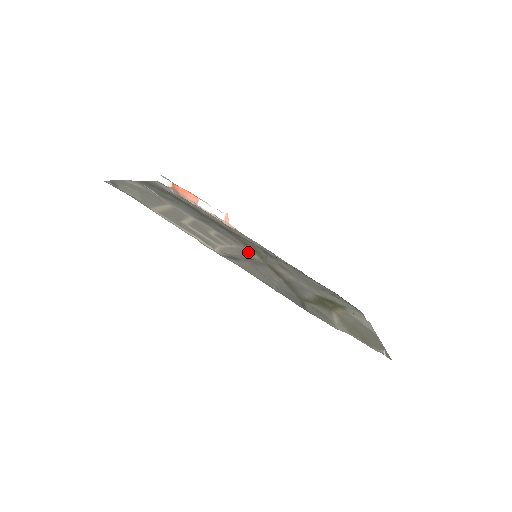
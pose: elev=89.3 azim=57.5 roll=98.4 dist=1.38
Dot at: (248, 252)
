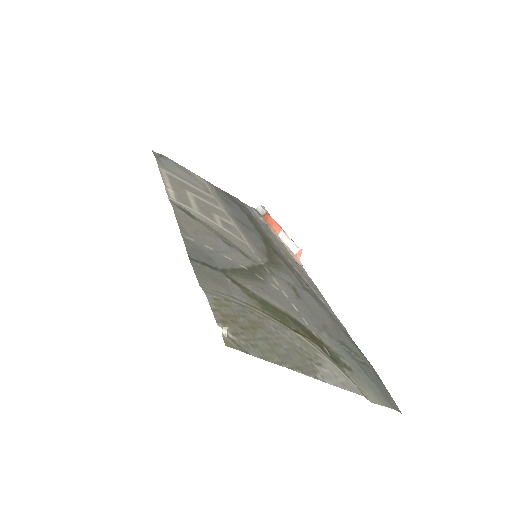
Dot at: (253, 252)
